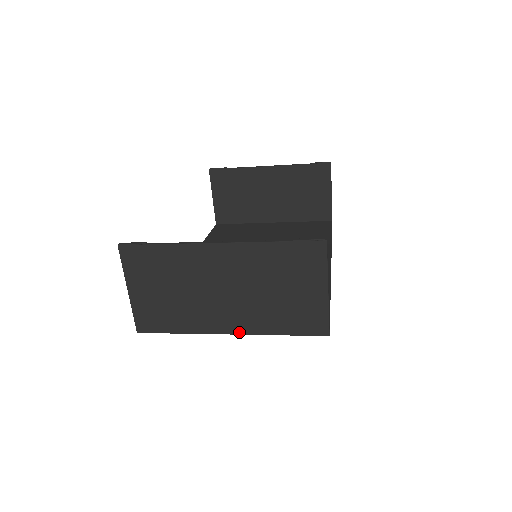
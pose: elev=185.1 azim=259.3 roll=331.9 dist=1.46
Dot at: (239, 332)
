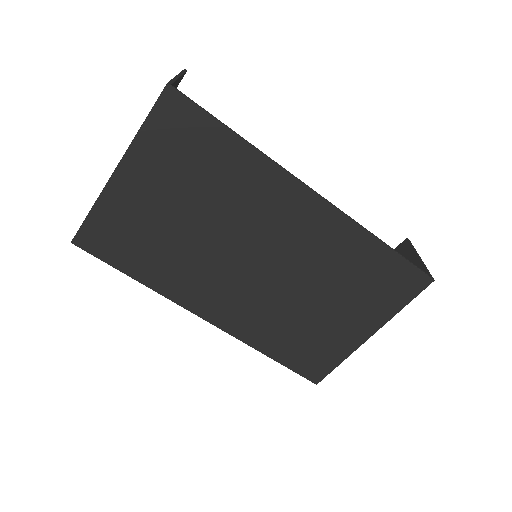
Dot at: (120, 161)
